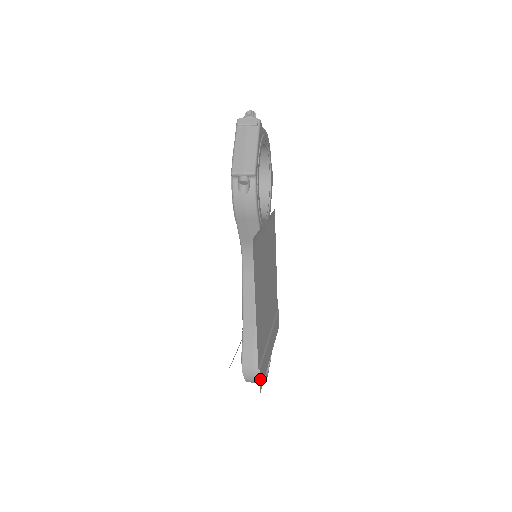
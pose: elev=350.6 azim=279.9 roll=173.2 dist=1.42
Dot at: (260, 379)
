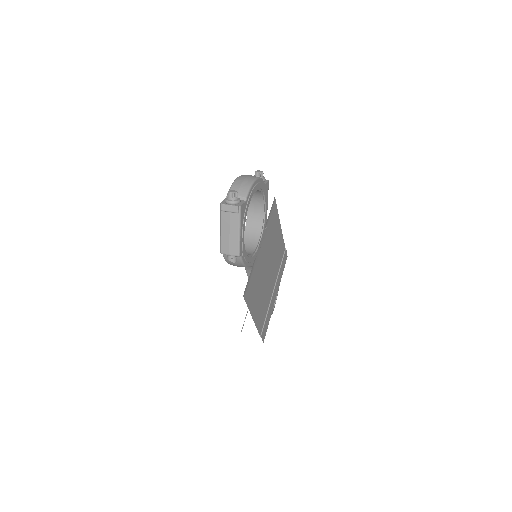
Dot at: (262, 337)
